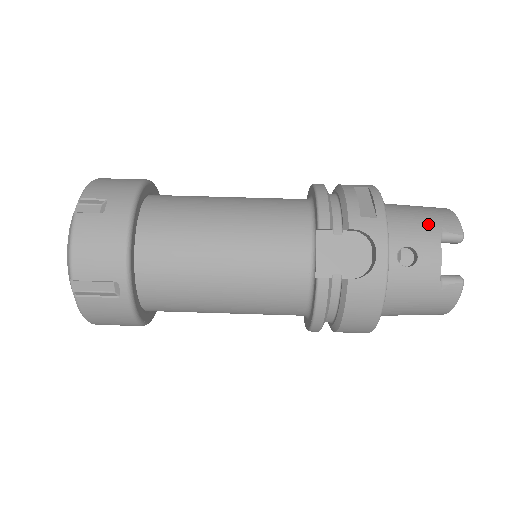
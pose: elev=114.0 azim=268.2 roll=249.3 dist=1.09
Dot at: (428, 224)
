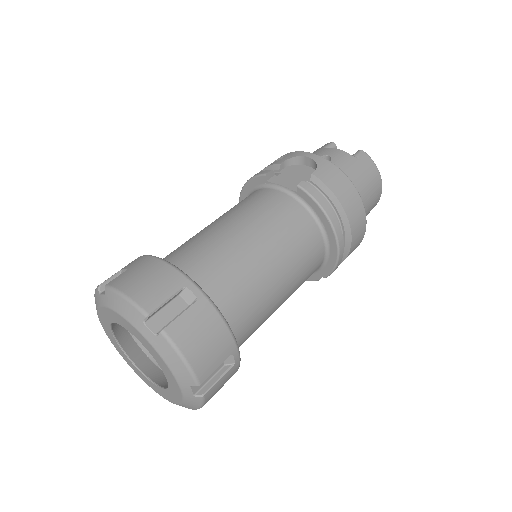
Dot at: (313, 152)
